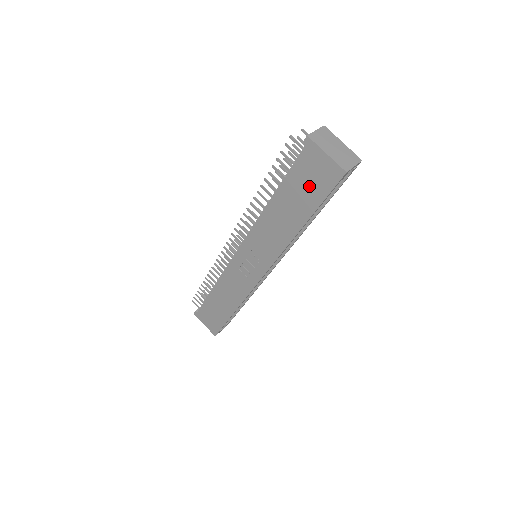
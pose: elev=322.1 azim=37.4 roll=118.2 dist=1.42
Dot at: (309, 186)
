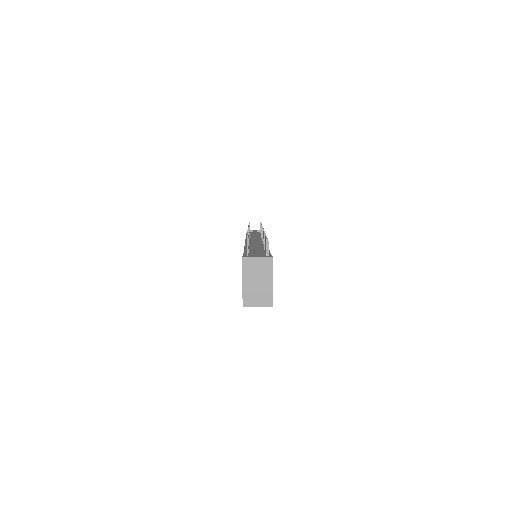
Dot at: occluded
